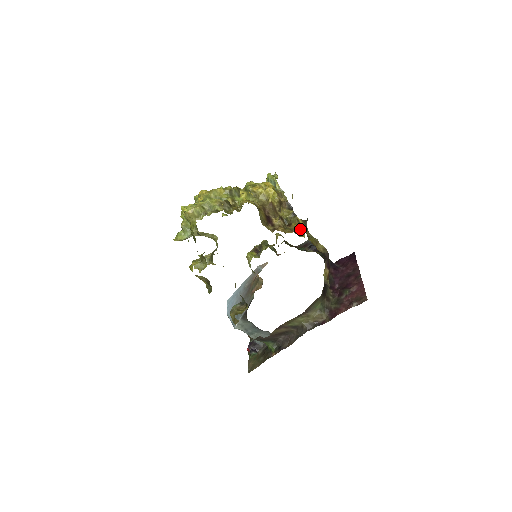
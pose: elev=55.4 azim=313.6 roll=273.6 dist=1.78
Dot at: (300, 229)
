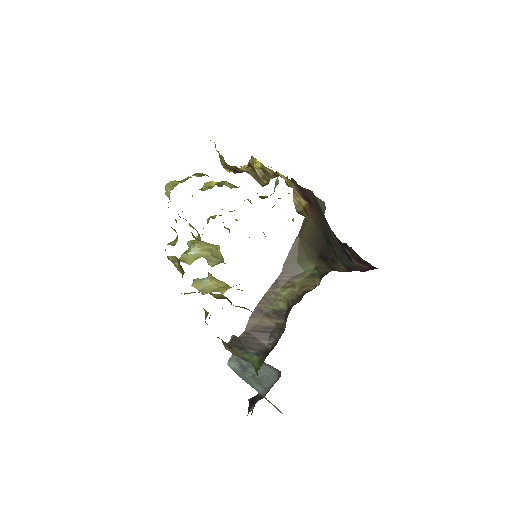
Dot at: occluded
